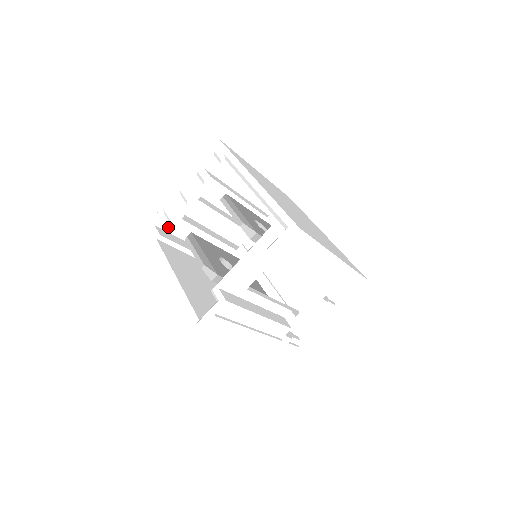
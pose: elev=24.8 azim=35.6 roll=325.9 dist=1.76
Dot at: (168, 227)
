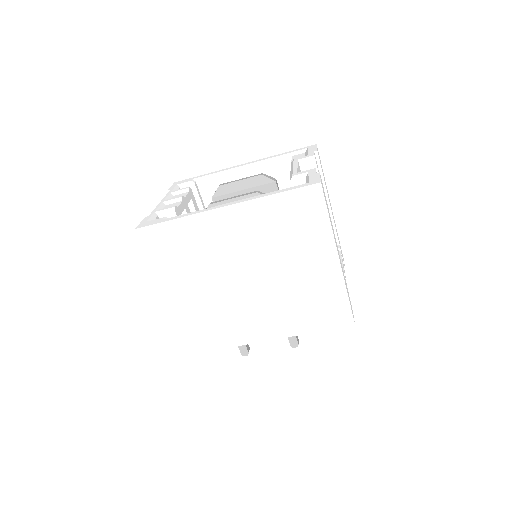
Dot at: occluded
